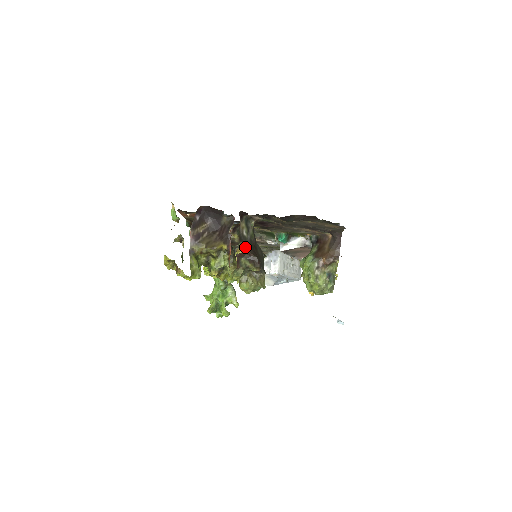
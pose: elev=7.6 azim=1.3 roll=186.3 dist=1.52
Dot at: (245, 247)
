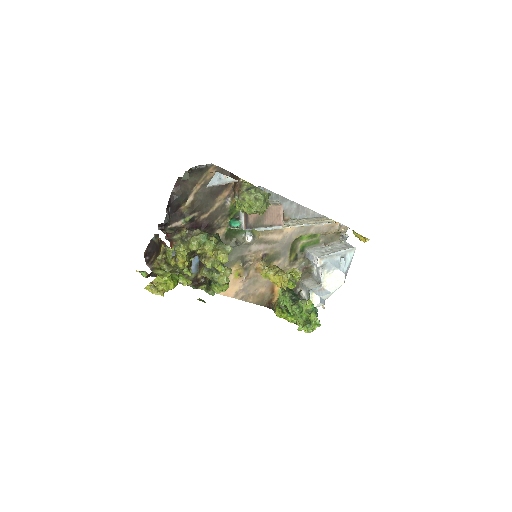
Dot at: (171, 233)
